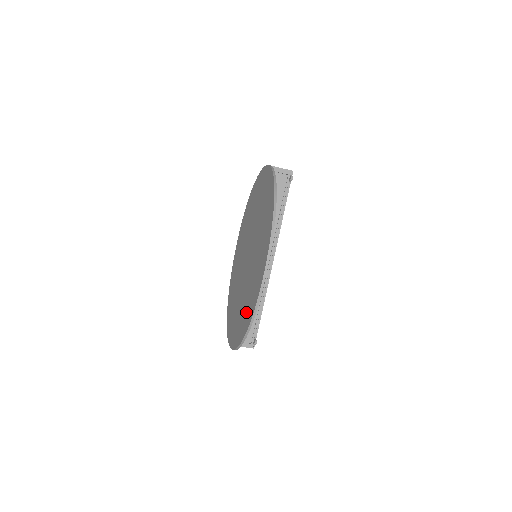
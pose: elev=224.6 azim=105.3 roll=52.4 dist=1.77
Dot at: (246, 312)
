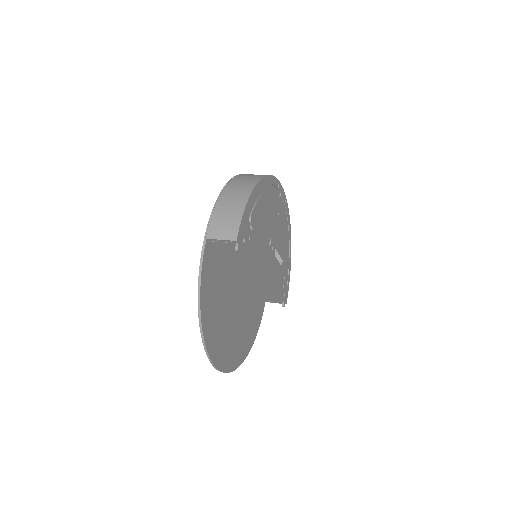
Dot at: occluded
